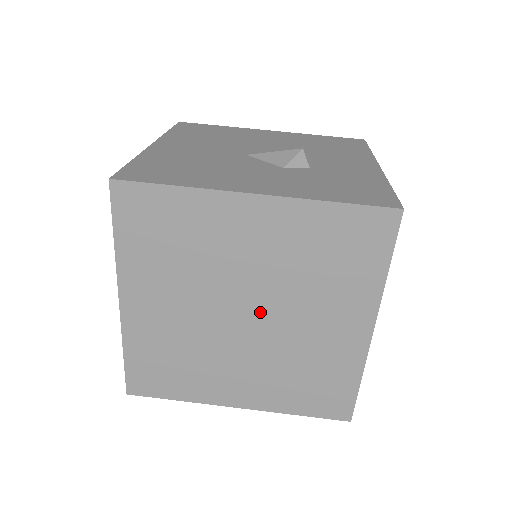
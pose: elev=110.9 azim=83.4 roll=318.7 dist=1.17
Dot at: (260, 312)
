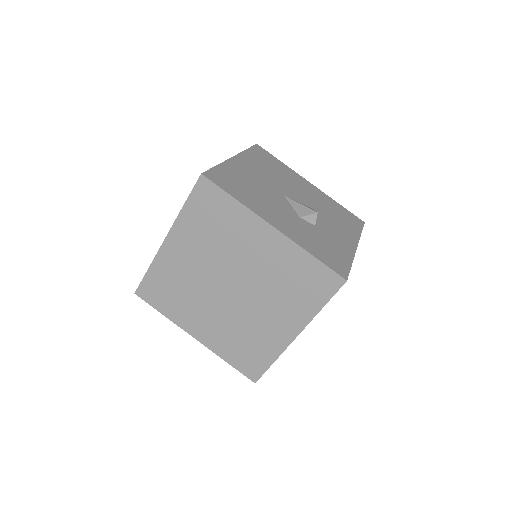
Dot at: (240, 291)
